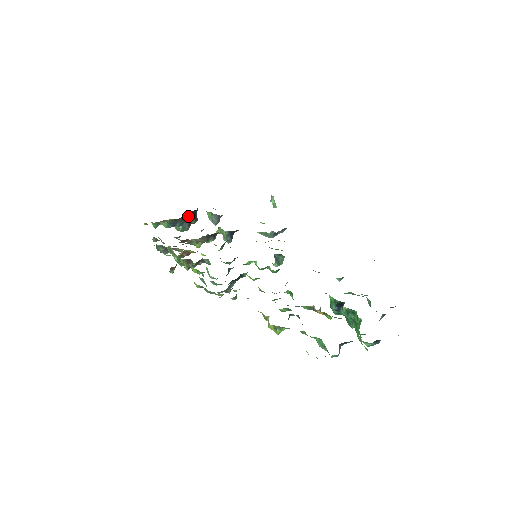
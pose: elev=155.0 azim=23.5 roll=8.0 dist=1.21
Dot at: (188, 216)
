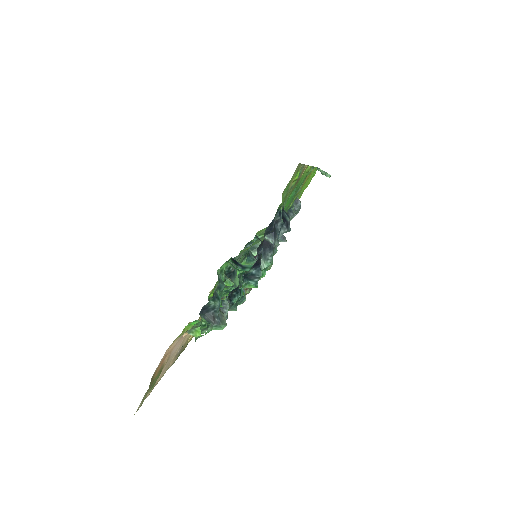
Dot at: occluded
